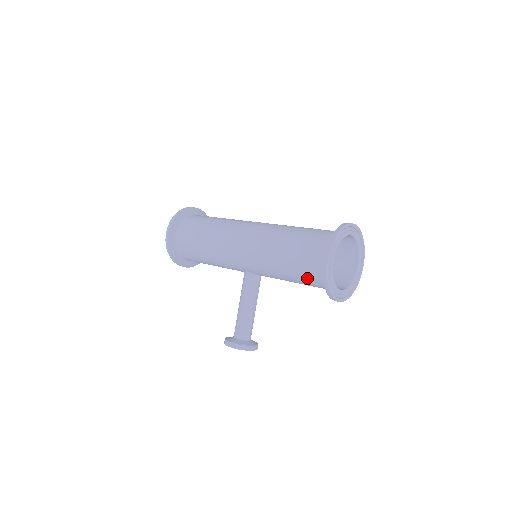
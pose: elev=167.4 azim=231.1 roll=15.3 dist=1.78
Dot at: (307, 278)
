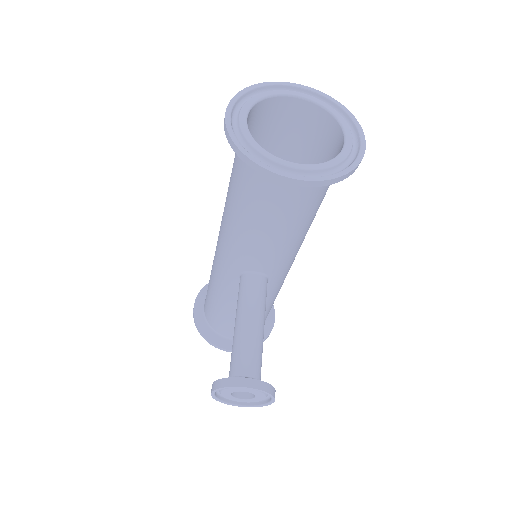
Dot at: (247, 186)
